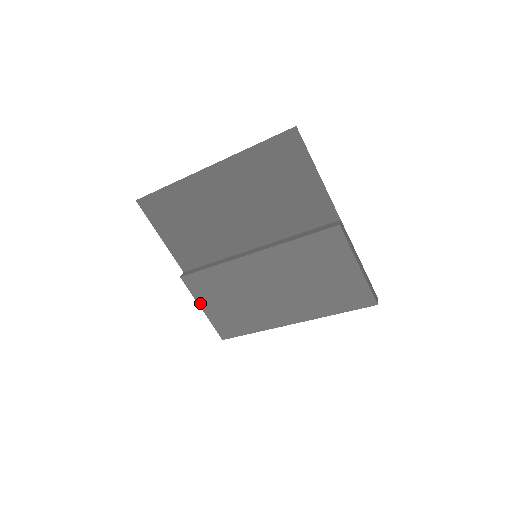
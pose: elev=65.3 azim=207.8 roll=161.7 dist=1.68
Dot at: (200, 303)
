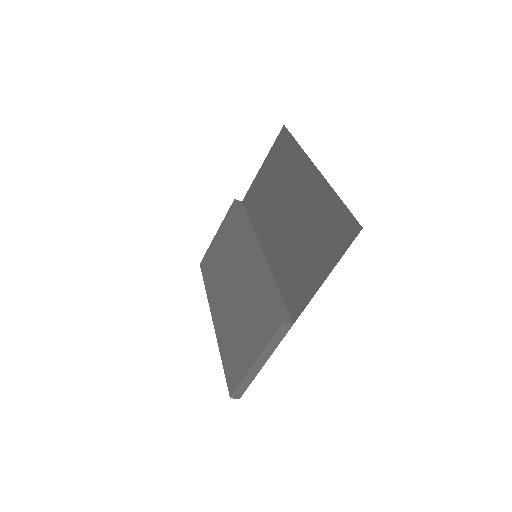
Dot at: (220, 228)
